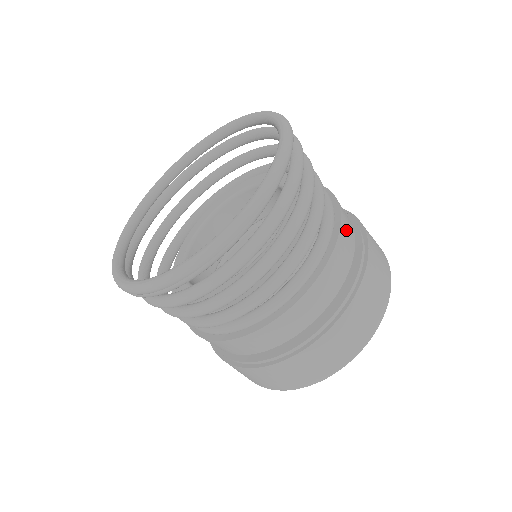
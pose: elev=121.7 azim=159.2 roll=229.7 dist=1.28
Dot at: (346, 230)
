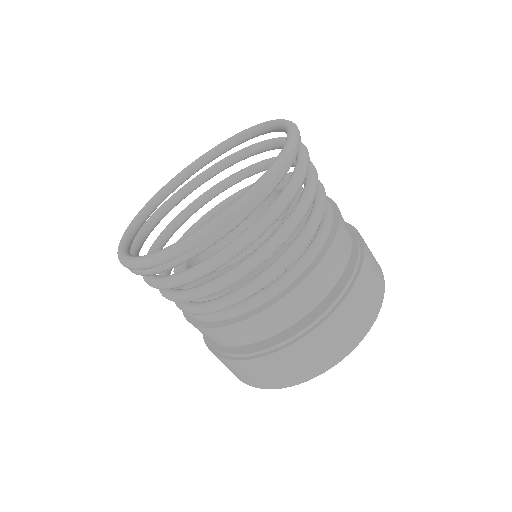
Dot at: occluded
